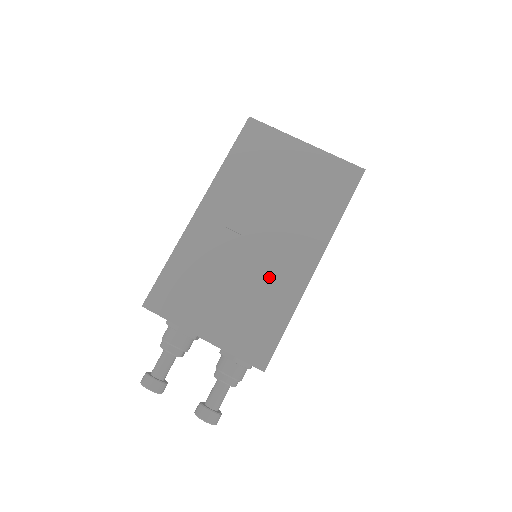
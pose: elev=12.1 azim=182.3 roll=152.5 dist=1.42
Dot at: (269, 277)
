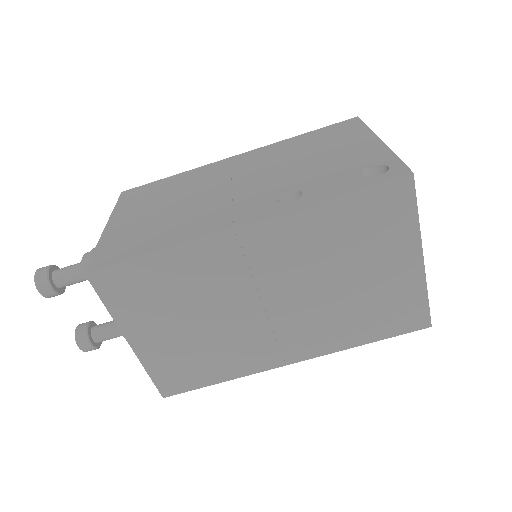
Dot at: (243, 341)
